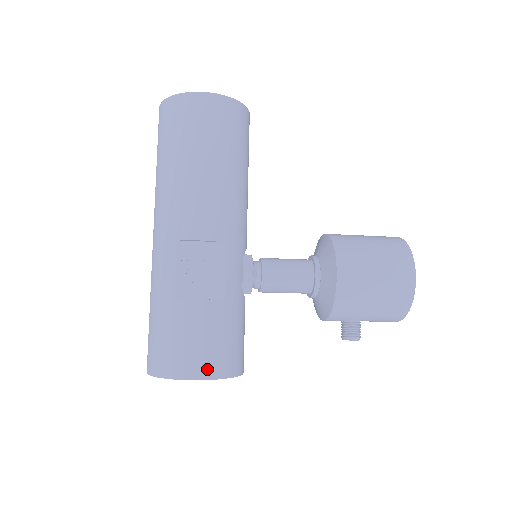
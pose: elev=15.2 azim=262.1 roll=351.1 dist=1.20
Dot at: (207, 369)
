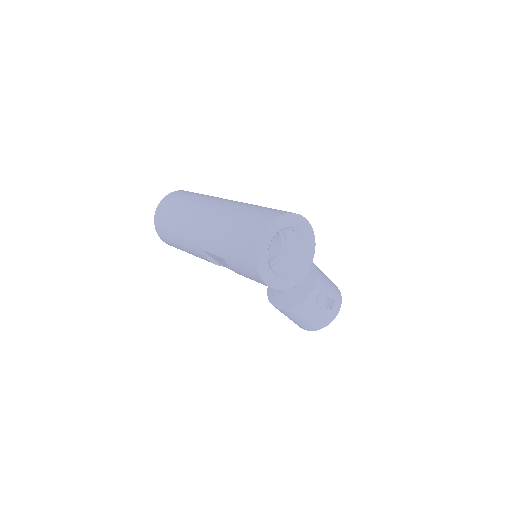
Dot at: occluded
